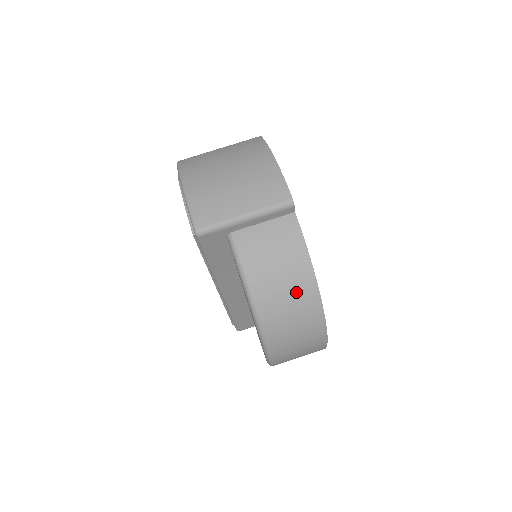
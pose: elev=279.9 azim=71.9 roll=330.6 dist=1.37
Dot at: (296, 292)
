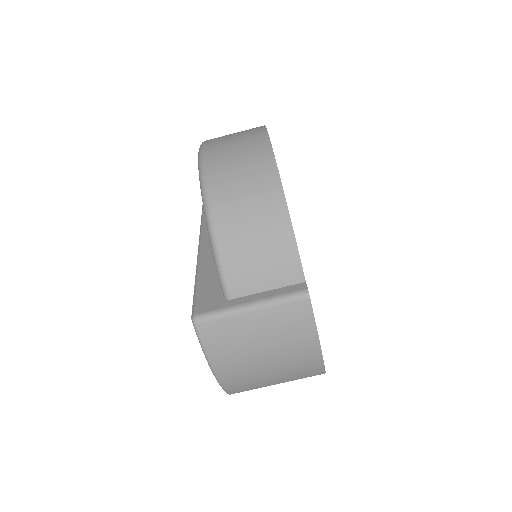
Dot at: occluded
